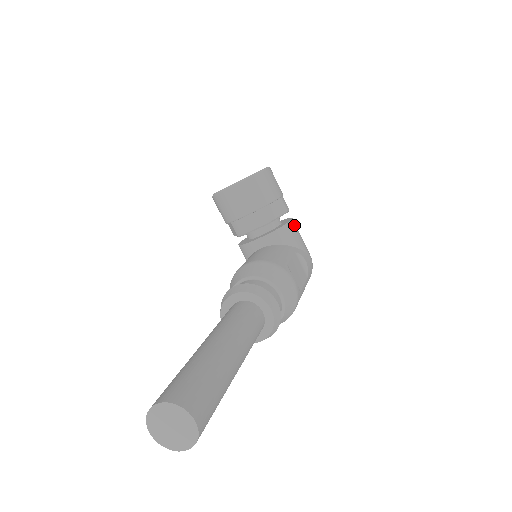
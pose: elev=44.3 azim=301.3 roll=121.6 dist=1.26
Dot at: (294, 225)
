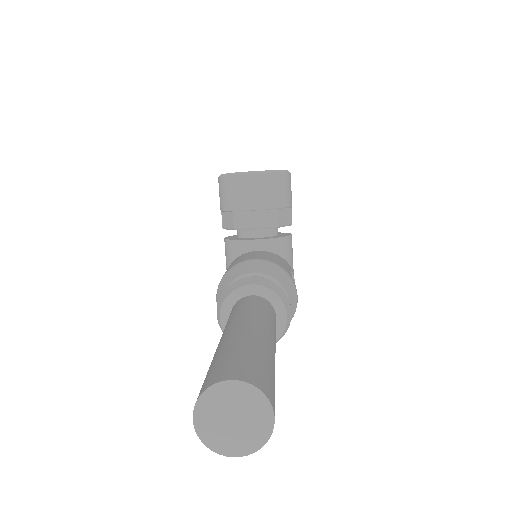
Dot at: occluded
